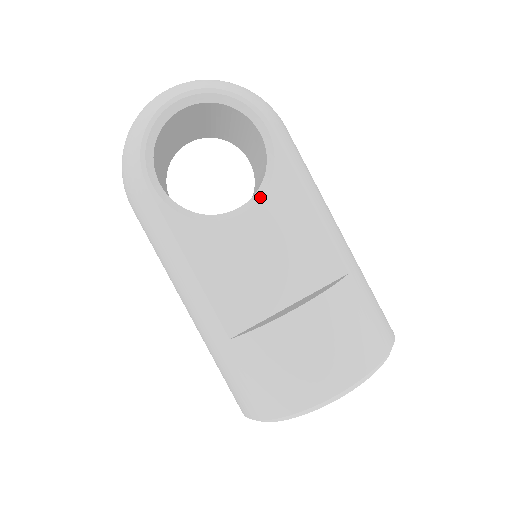
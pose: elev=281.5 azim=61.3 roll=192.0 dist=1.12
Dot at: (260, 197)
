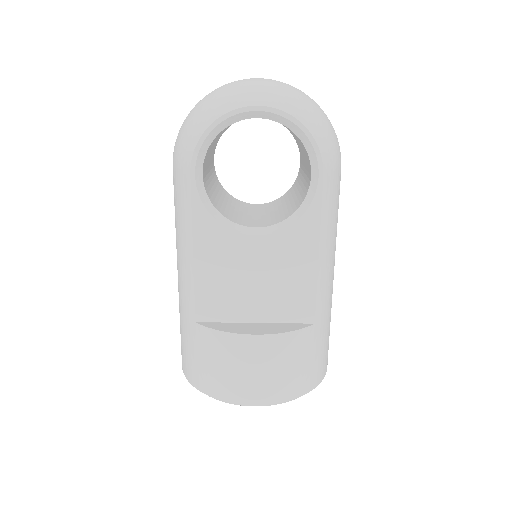
Dot at: (279, 230)
